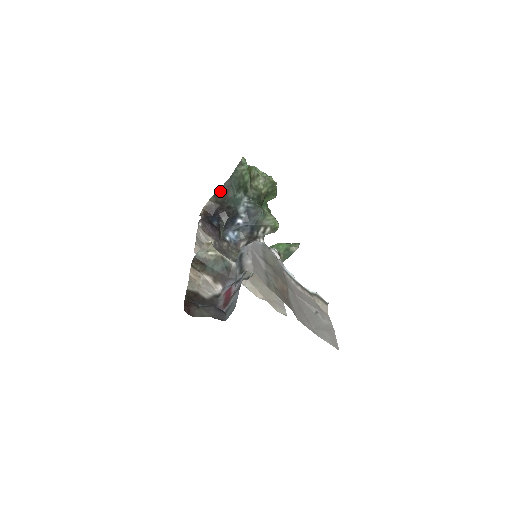
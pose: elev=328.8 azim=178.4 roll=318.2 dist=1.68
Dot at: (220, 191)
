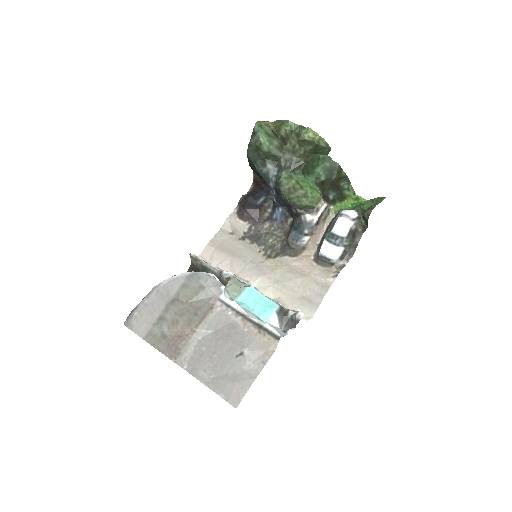
Dot at: (251, 166)
